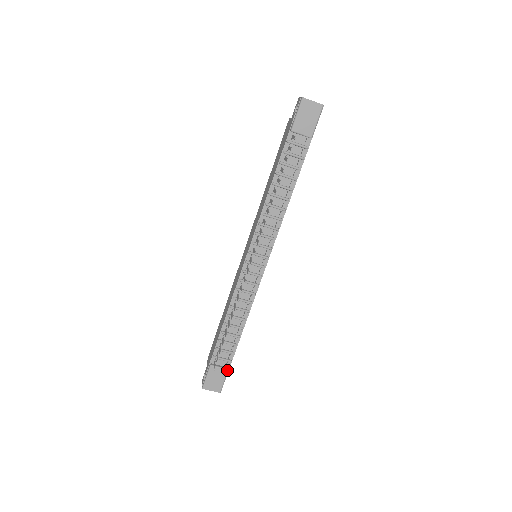
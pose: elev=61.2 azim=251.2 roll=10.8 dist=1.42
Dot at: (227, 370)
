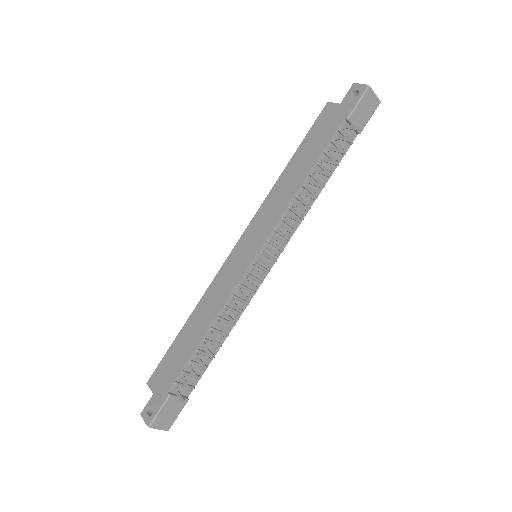
Dot at: (187, 400)
